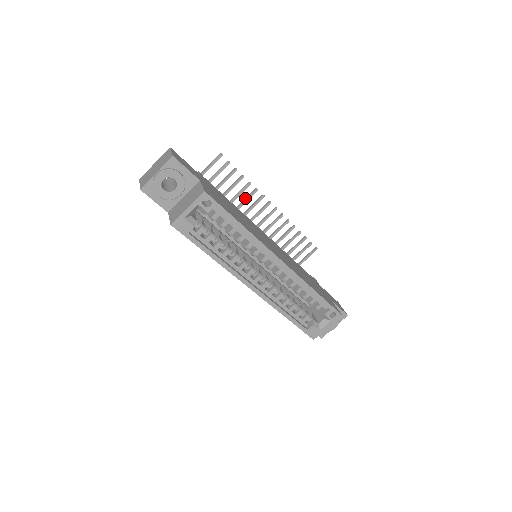
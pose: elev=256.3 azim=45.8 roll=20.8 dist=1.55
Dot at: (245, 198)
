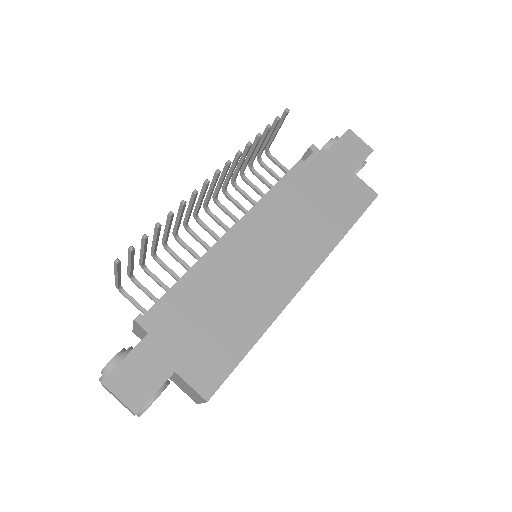
Dot at: (177, 214)
